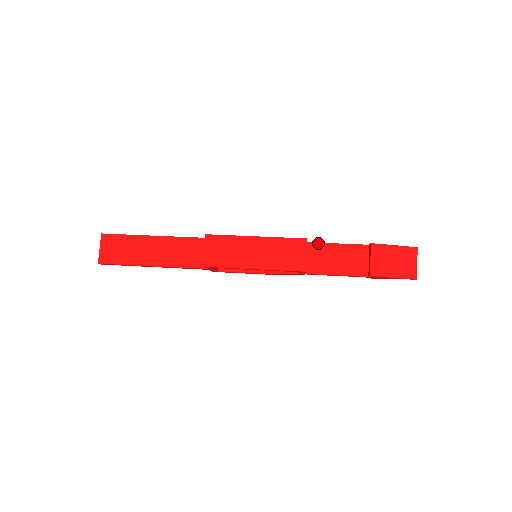
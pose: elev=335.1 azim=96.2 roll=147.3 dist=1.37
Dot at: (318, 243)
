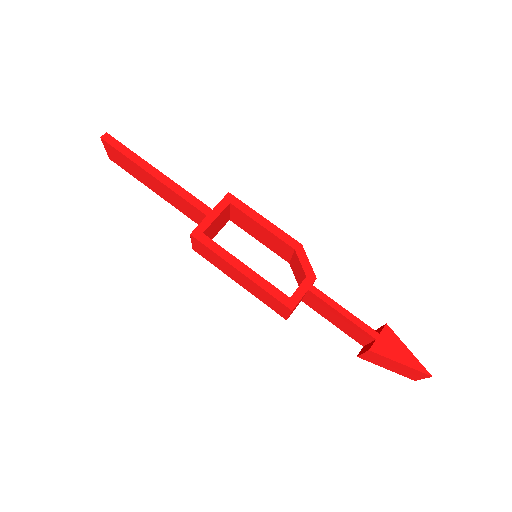
Dot at: (320, 299)
